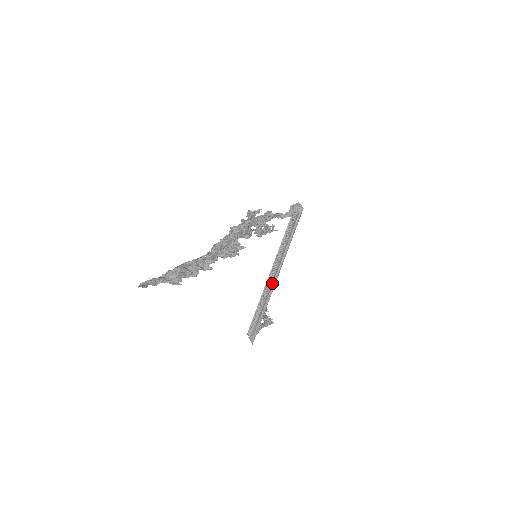
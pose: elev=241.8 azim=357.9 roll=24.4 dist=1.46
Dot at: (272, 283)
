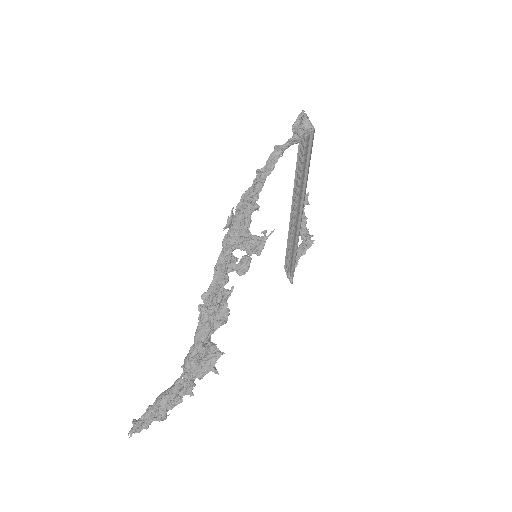
Dot at: (296, 227)
